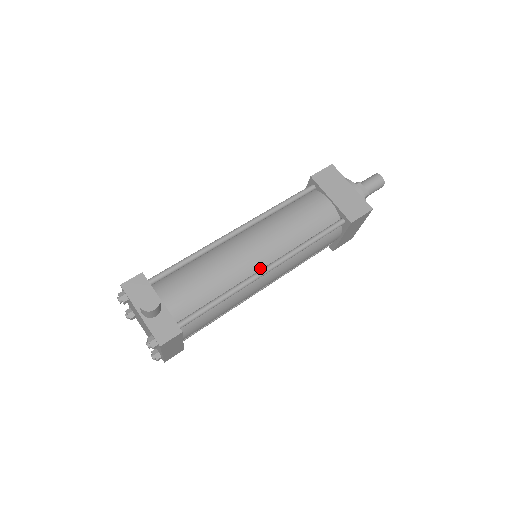
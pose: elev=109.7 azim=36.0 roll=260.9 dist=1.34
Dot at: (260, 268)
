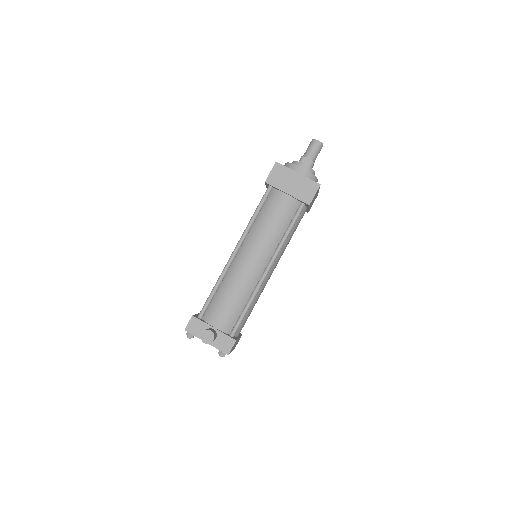
Dot at: (263, 271)
